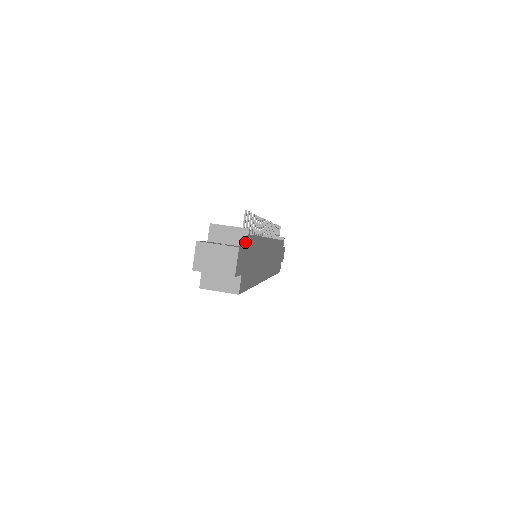
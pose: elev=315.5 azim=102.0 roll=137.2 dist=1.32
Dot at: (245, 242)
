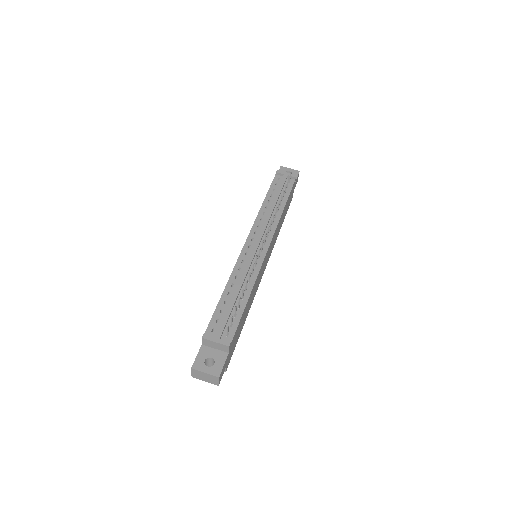
Dot at: (227, 351)
